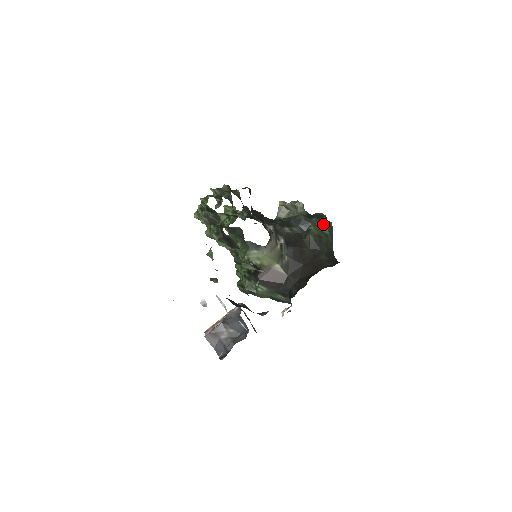
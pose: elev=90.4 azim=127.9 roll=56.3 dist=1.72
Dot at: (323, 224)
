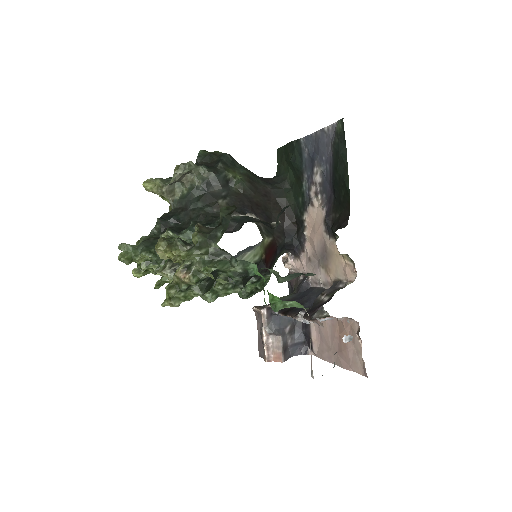
Dot at: (230, 160)
